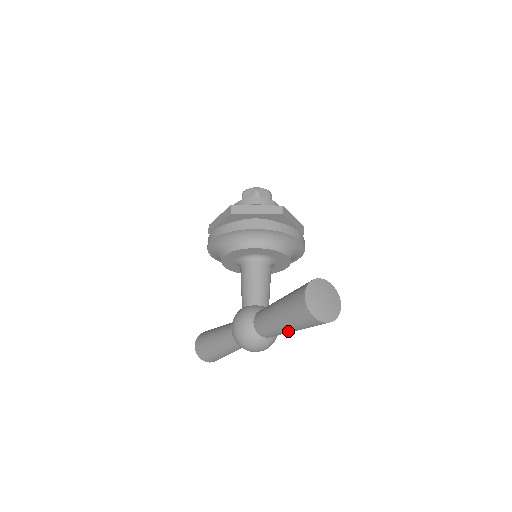
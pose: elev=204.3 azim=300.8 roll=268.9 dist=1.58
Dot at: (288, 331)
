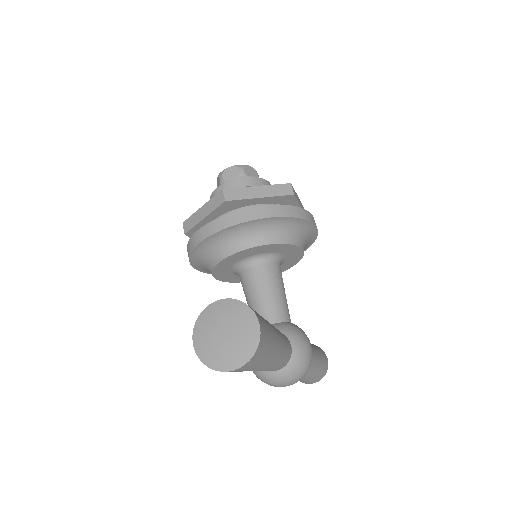
Dot at: (259, 370)
